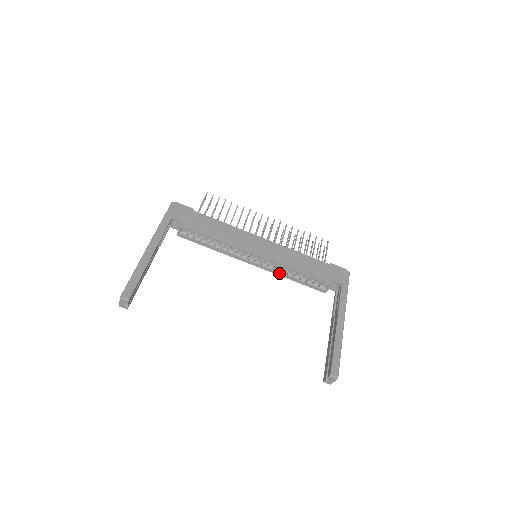
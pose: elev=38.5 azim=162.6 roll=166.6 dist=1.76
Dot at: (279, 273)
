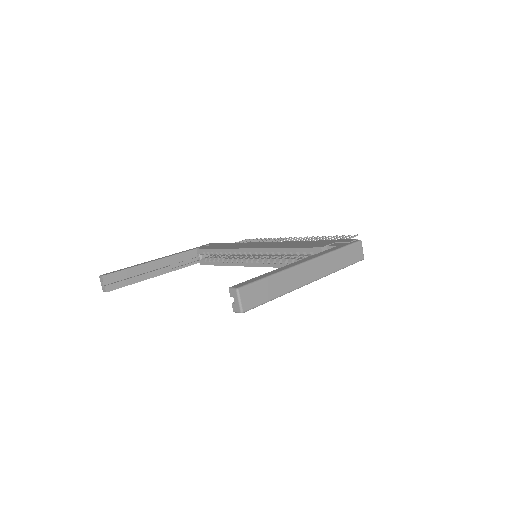
Dot at: (275, 264)
